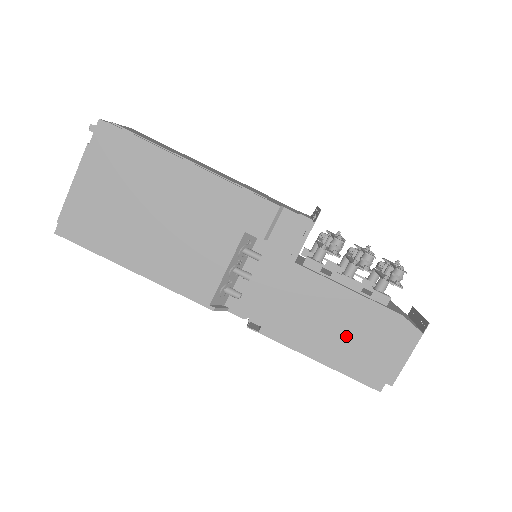
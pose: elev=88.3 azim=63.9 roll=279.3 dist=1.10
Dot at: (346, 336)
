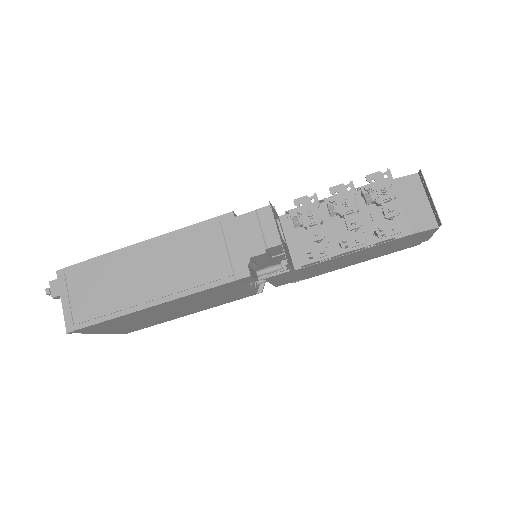
Dot at: (371, 254)
